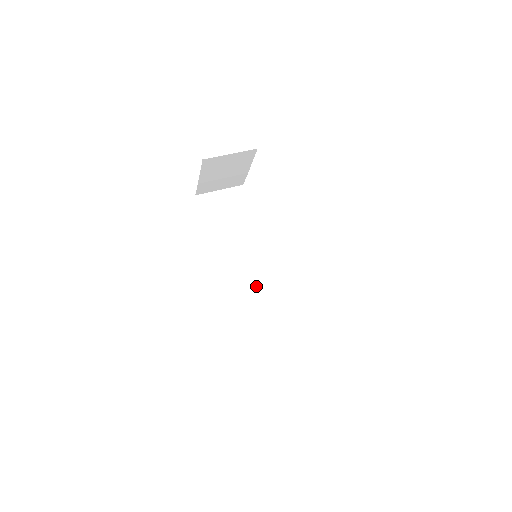
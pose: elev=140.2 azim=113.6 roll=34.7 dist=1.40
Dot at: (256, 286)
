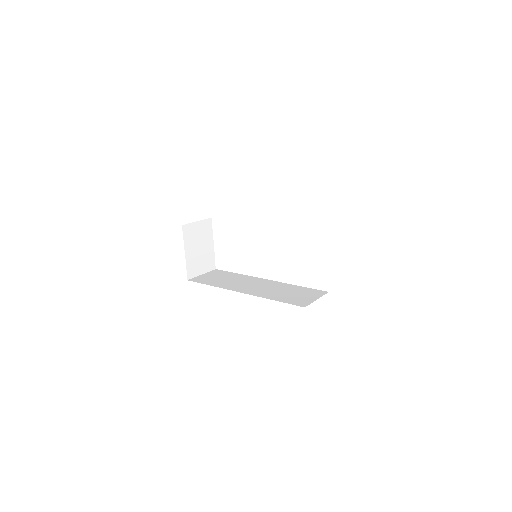
Dot at: (272, 289)
